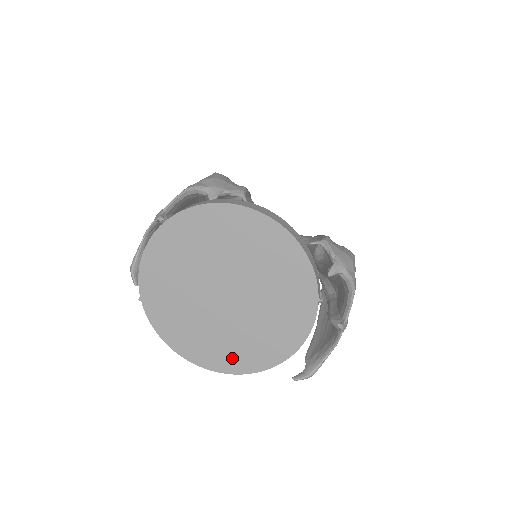
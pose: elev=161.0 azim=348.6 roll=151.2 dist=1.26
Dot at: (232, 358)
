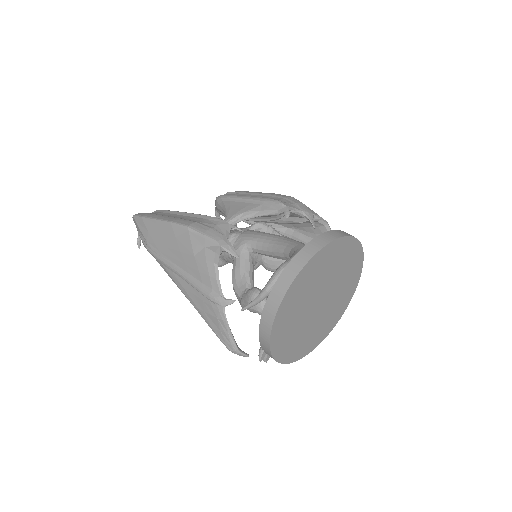
Dot at: (328, 327)
